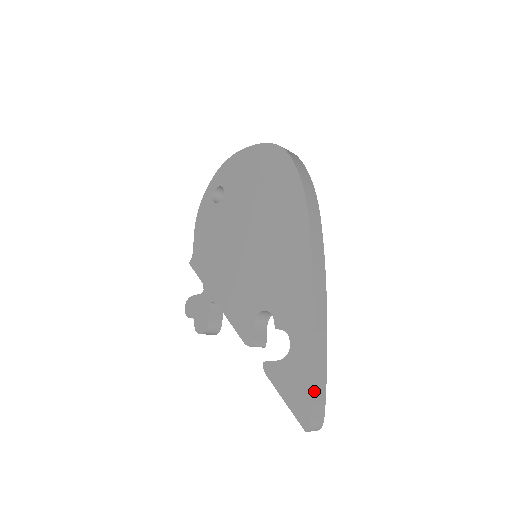
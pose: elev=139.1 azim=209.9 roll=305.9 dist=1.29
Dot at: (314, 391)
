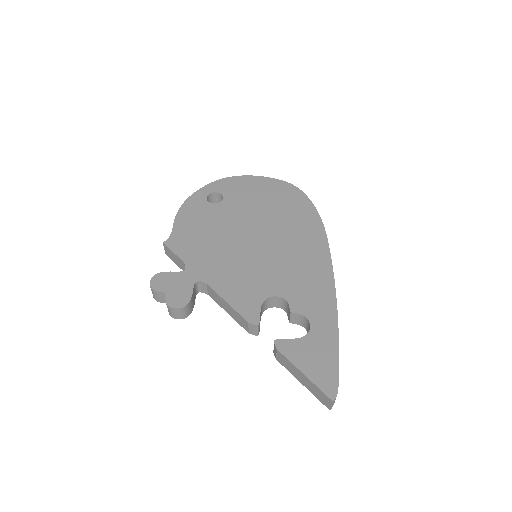
Dot at: (338, 367)
